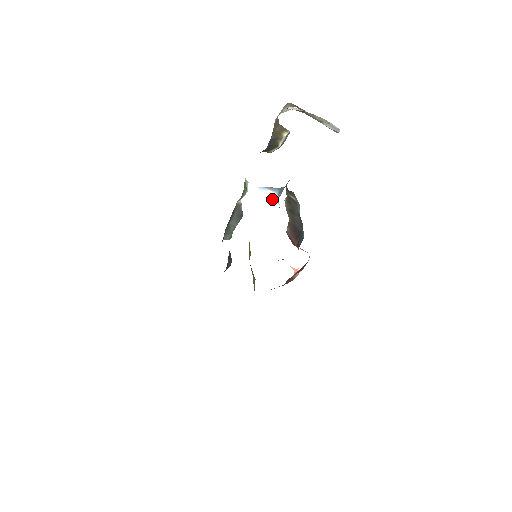
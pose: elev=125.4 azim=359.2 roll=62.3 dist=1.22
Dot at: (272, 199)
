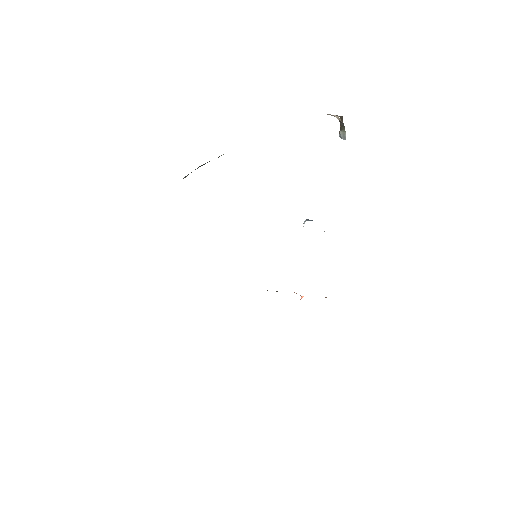
Dot at: (303, 226)
